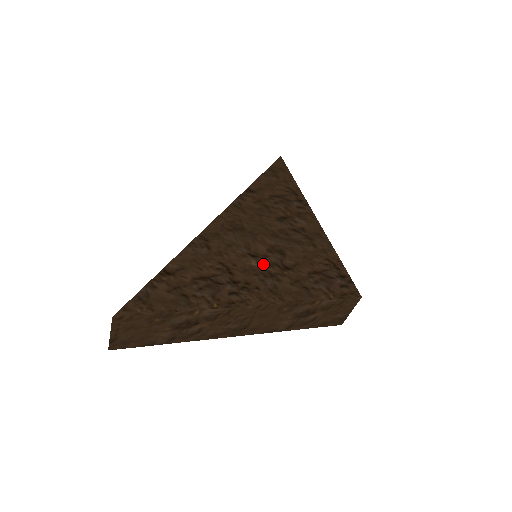
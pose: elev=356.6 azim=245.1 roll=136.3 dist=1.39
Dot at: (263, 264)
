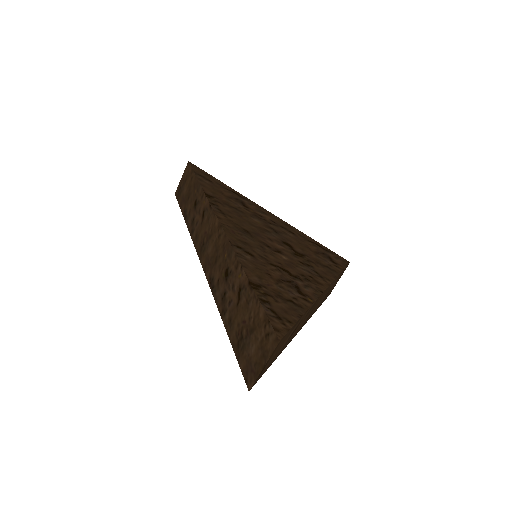
Dot at: (289, 256)
